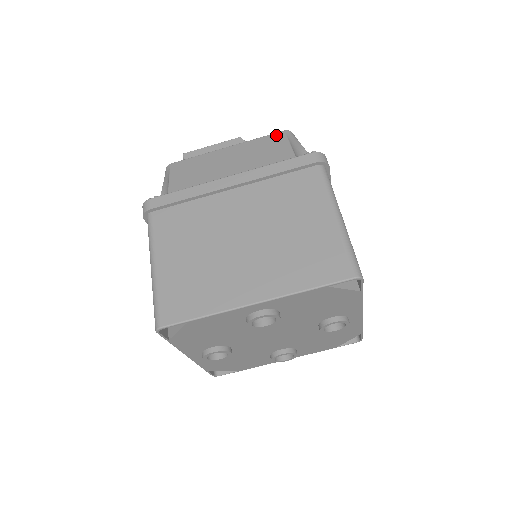
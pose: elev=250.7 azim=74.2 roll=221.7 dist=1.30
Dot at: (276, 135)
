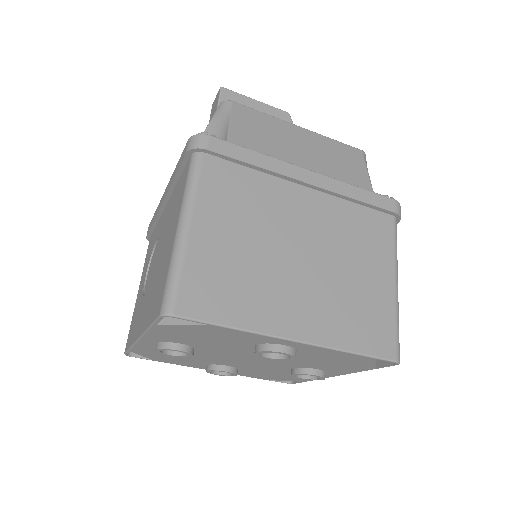
Dot at: (354, 150)
